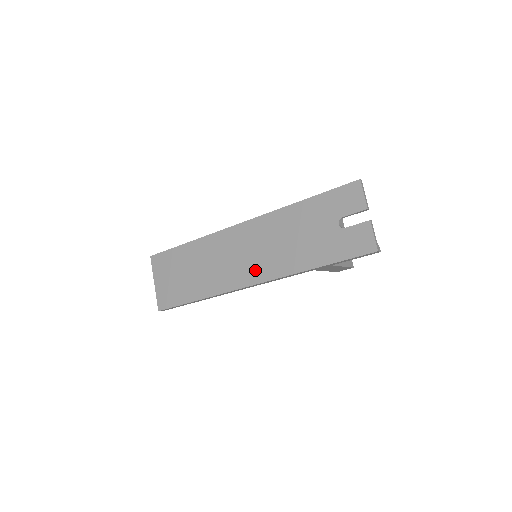
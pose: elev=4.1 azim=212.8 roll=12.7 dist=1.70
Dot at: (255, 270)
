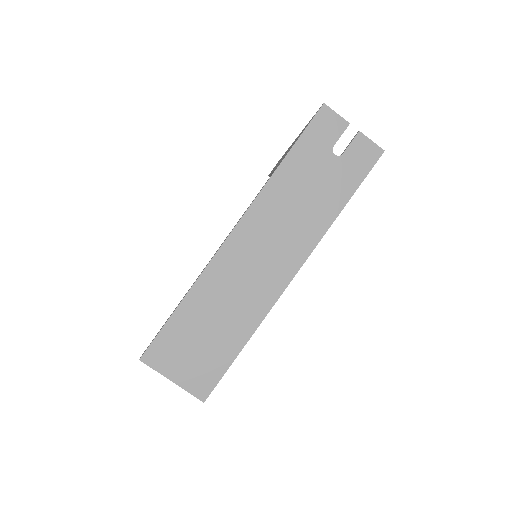
Dot at: (287, 259)
